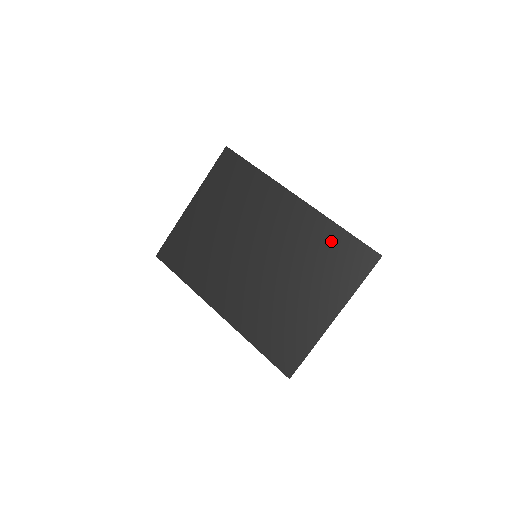
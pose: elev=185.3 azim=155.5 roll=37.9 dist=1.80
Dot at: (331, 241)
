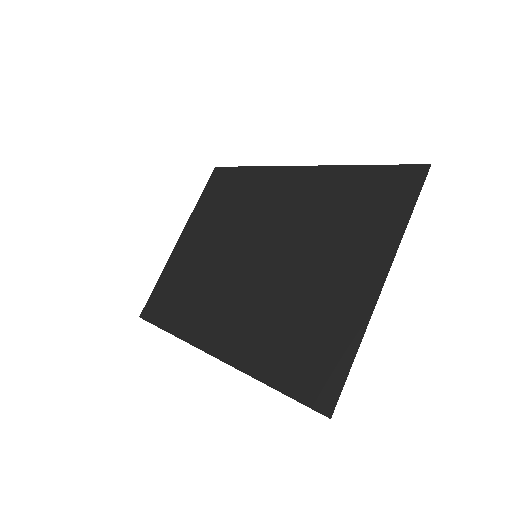
Dot at: (351, 187)
